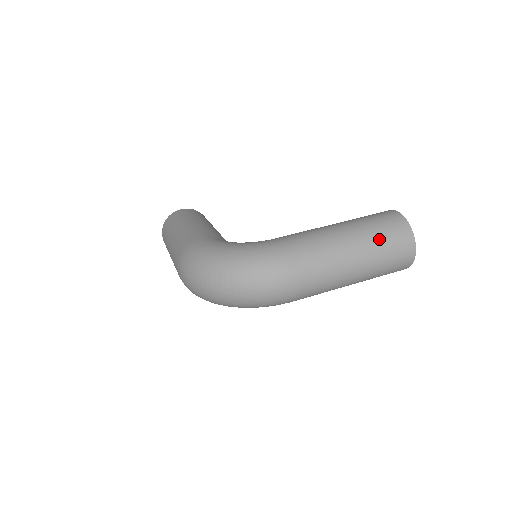
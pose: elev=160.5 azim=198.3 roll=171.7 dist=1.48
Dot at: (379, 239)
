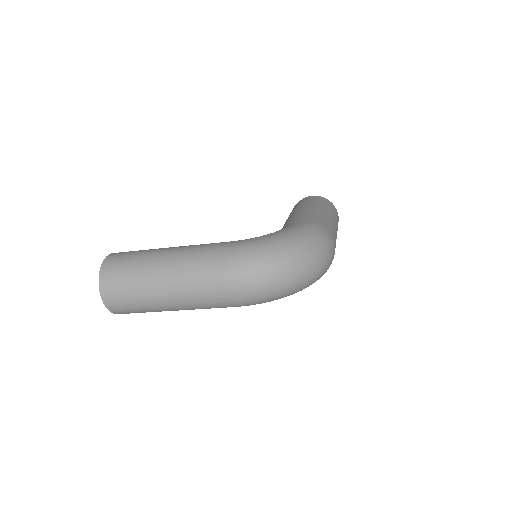
Dot at: (332, 210)
